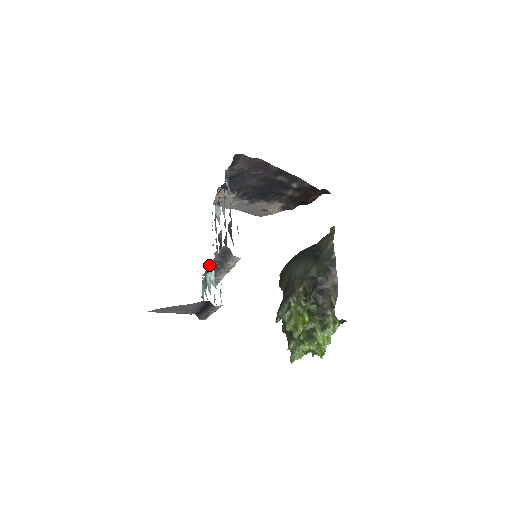
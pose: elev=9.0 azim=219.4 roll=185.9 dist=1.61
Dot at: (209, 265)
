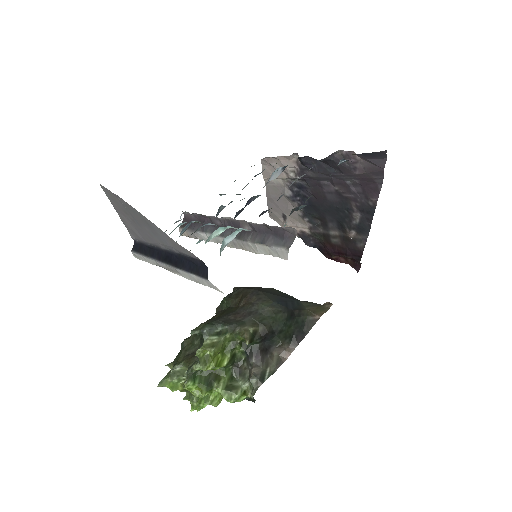
Dot at: occluded
